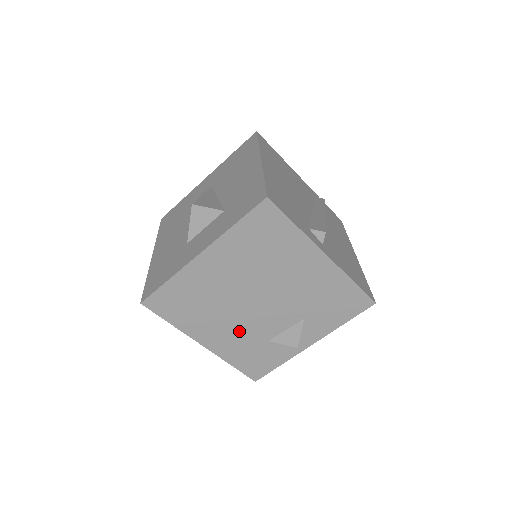
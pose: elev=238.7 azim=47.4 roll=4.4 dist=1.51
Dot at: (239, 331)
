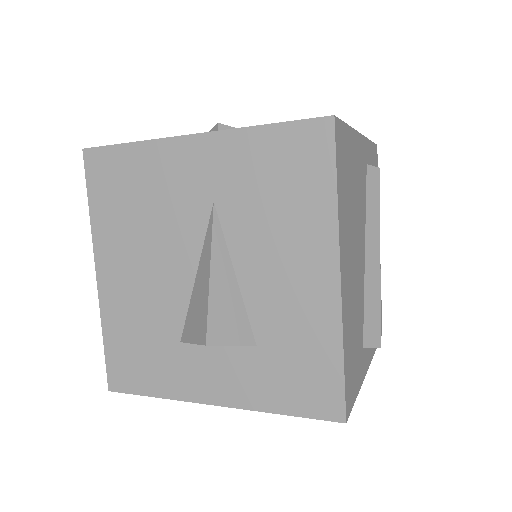
Dot at: occluded
